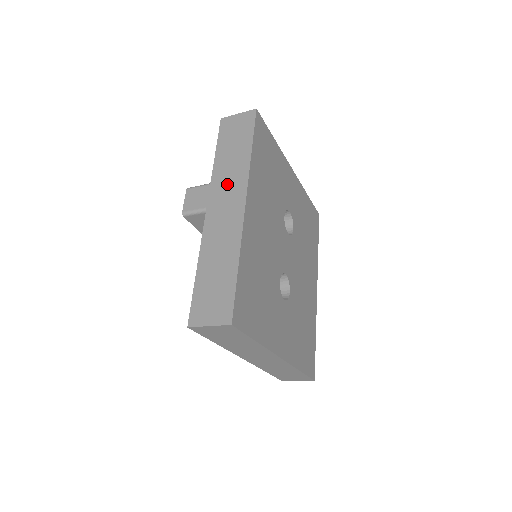
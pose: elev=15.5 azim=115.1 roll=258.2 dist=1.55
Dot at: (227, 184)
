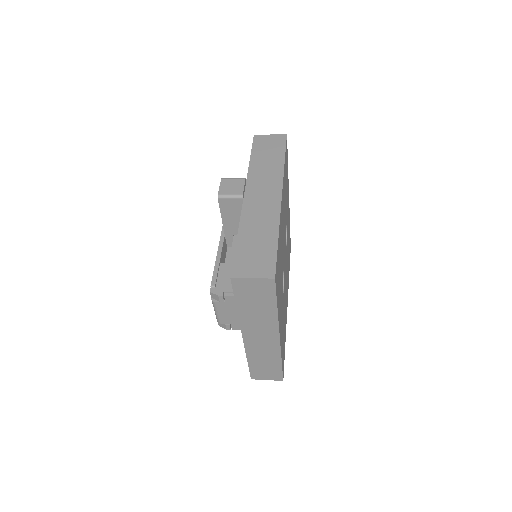
Dot at: (263, 180)
